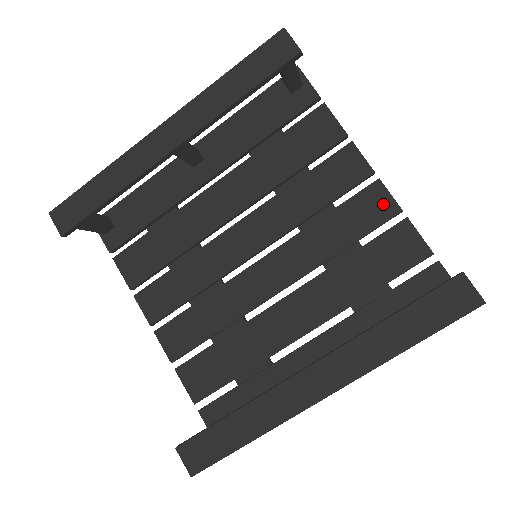
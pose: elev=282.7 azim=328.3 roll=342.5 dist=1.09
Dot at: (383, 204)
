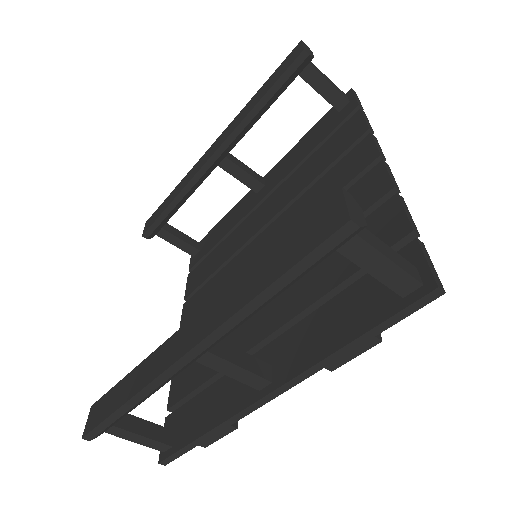
Dot at: (377, 185)
